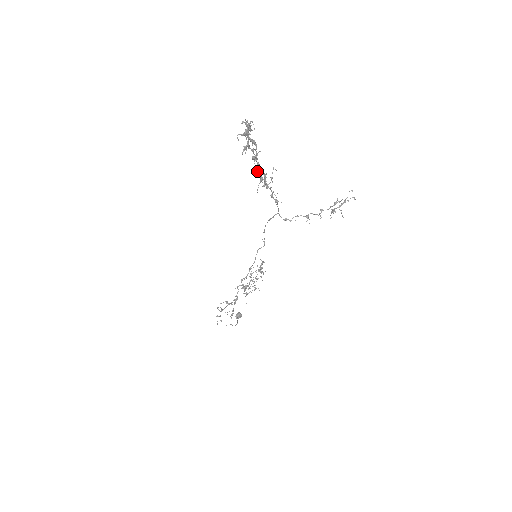
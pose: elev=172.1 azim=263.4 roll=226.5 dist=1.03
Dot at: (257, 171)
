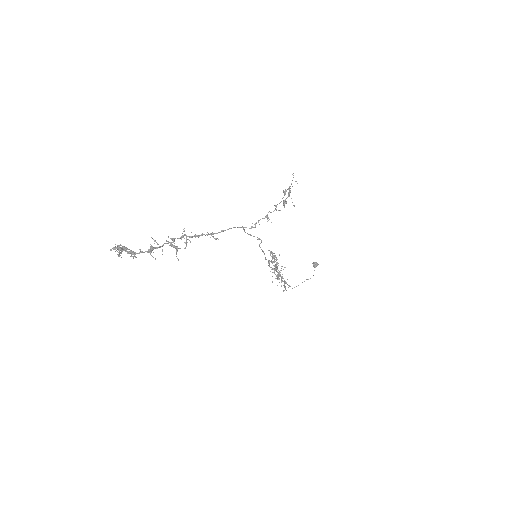
Dot at: (169, 245)
